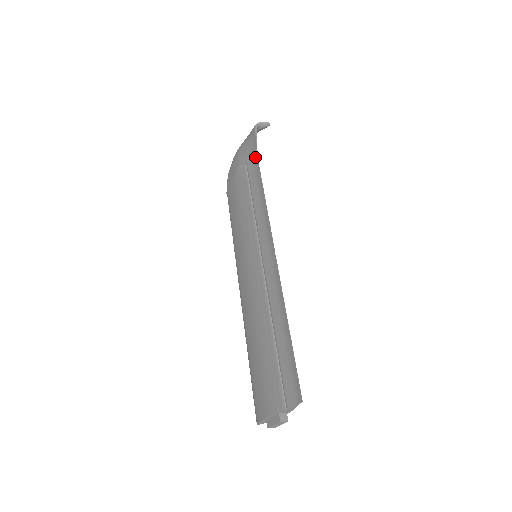
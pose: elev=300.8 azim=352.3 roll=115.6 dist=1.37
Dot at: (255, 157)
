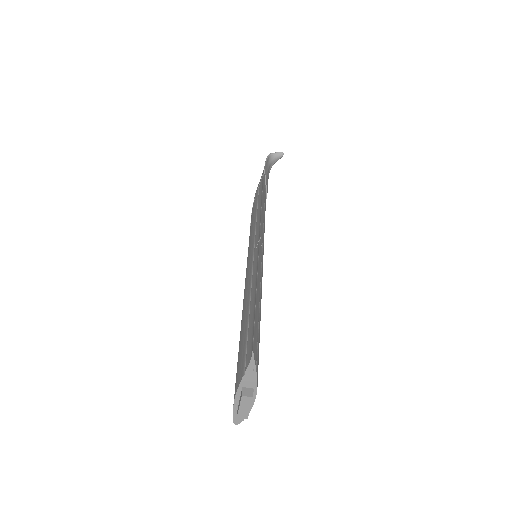
Dot at: occluded
